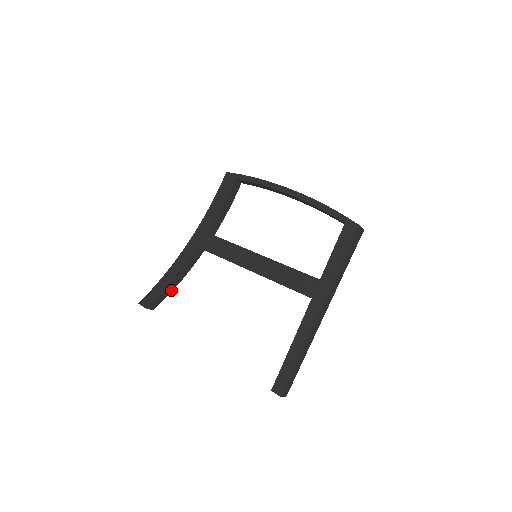
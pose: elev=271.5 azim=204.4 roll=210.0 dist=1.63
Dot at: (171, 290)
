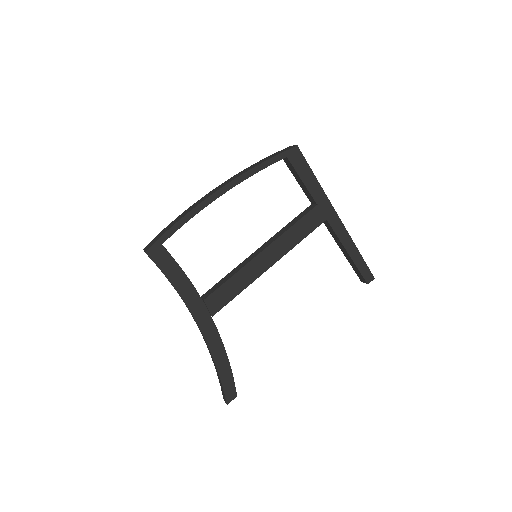
Dot at: occluded
